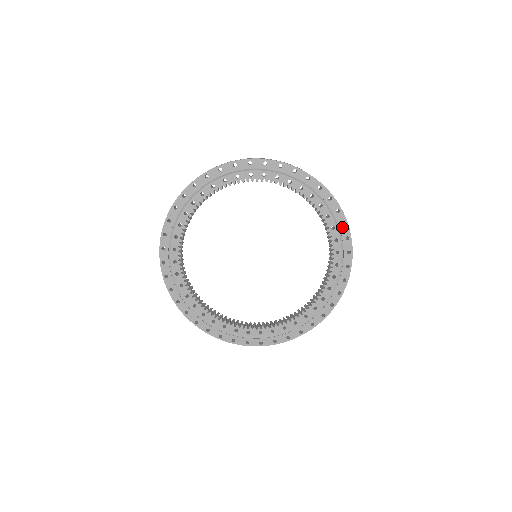
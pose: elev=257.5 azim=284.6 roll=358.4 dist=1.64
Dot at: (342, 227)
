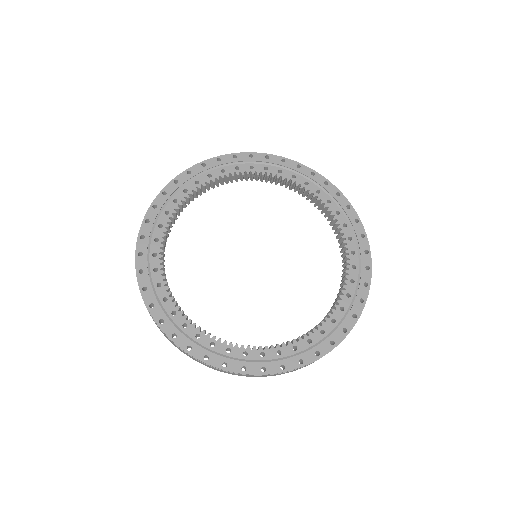
Dot at: (364, 270)
